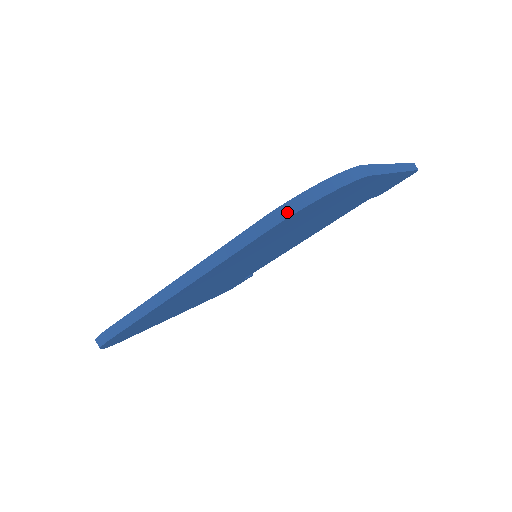
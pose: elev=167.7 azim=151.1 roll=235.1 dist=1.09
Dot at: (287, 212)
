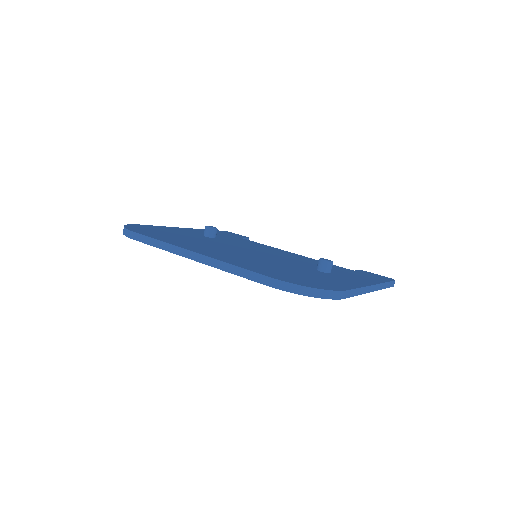
Dot at: (283, 287)
